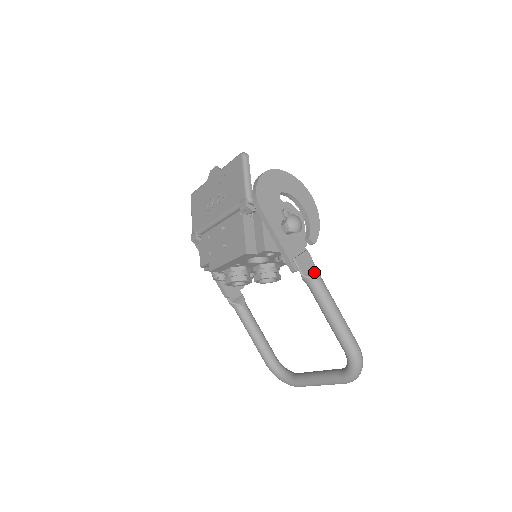
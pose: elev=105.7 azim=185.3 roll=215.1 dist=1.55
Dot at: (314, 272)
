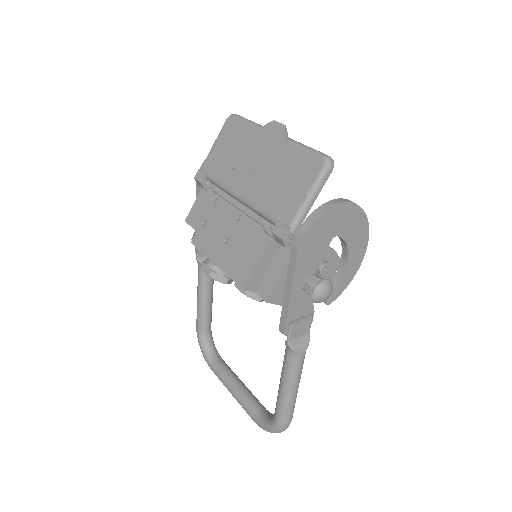
Dot at: (303, 344)
